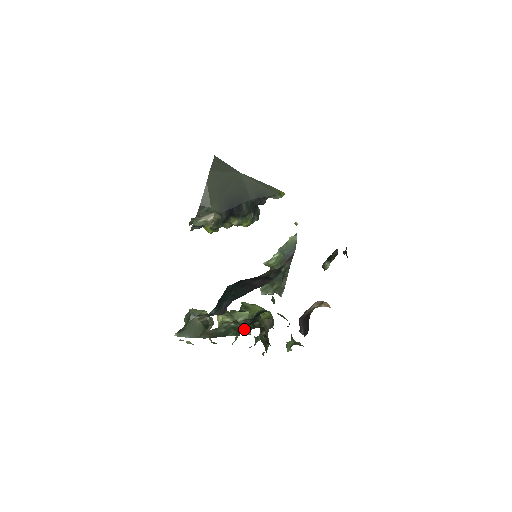
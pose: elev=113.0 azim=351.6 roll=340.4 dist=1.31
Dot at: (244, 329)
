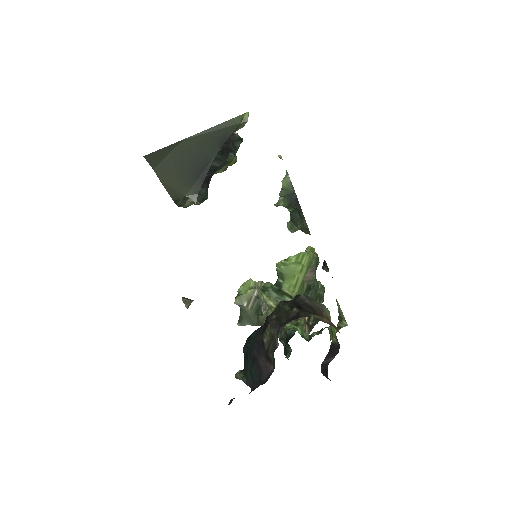
Dot at: occluded
